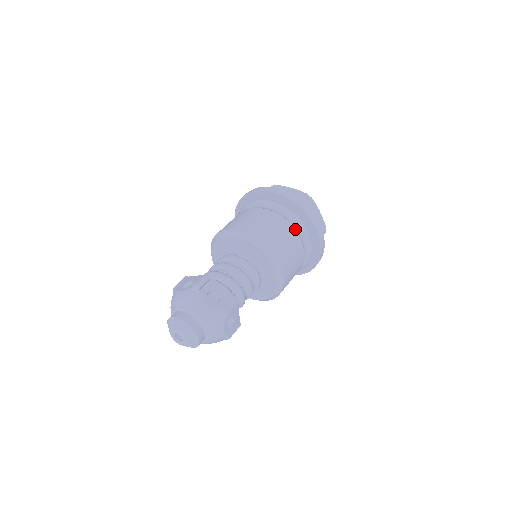
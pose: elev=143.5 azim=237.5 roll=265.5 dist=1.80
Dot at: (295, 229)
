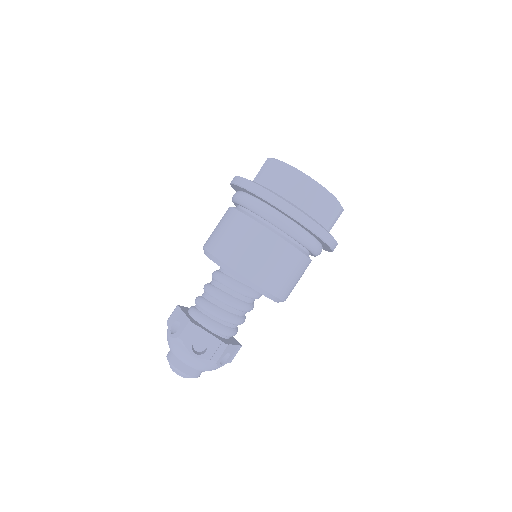
Dot at: occluded
